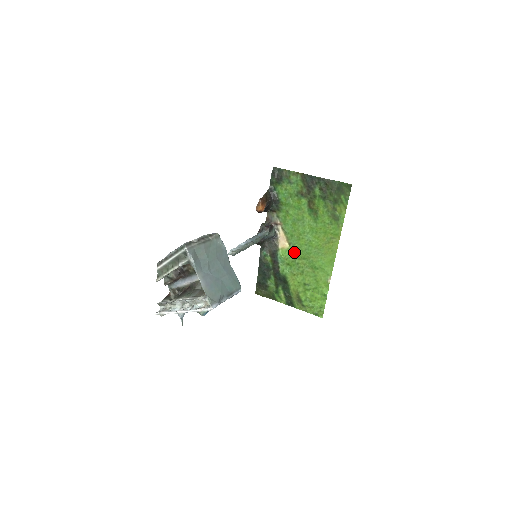
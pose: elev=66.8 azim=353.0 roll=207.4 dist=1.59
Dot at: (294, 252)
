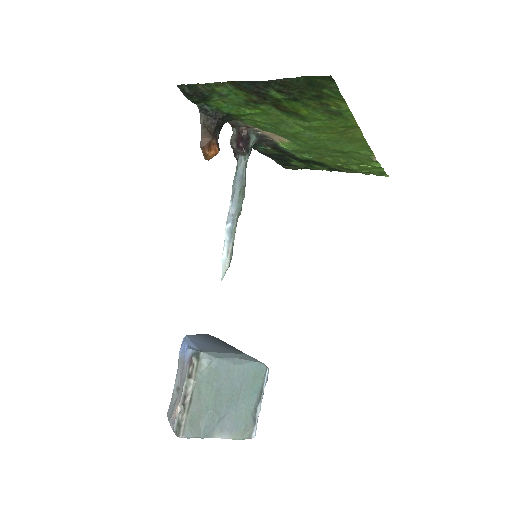
Dot at: (301, 146)
